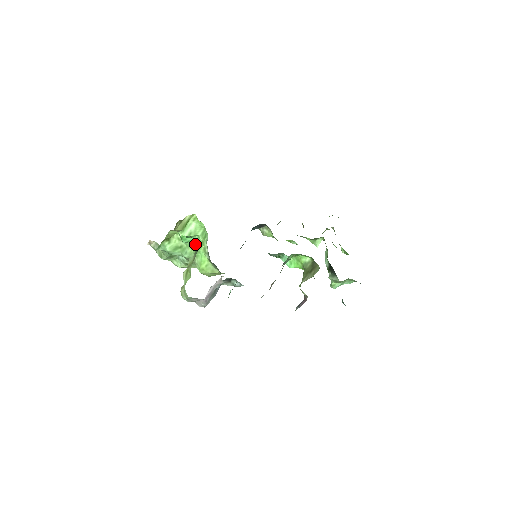
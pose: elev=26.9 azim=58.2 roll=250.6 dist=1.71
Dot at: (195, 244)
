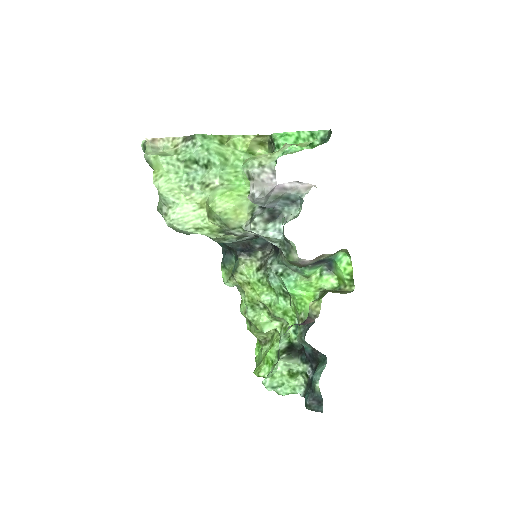
Dot at: (291, 152)
